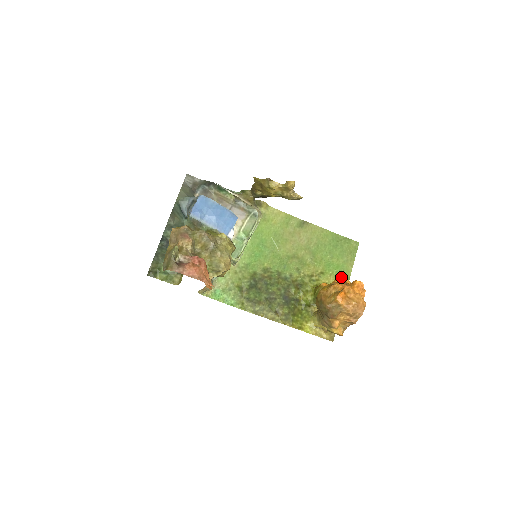
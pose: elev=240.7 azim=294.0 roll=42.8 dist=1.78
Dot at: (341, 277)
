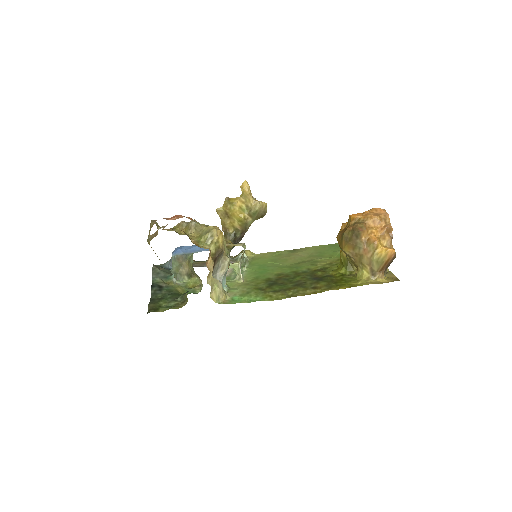
Dot at: occluded
